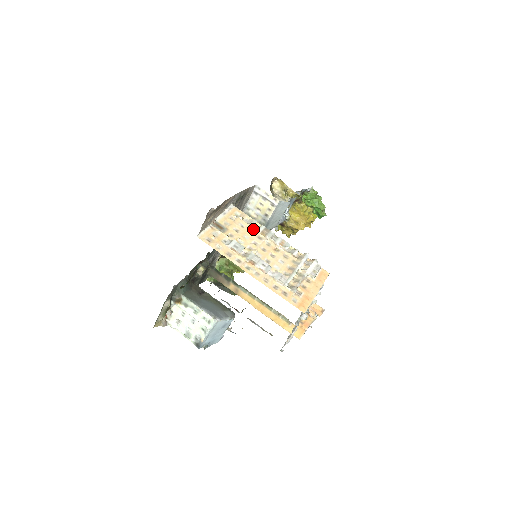
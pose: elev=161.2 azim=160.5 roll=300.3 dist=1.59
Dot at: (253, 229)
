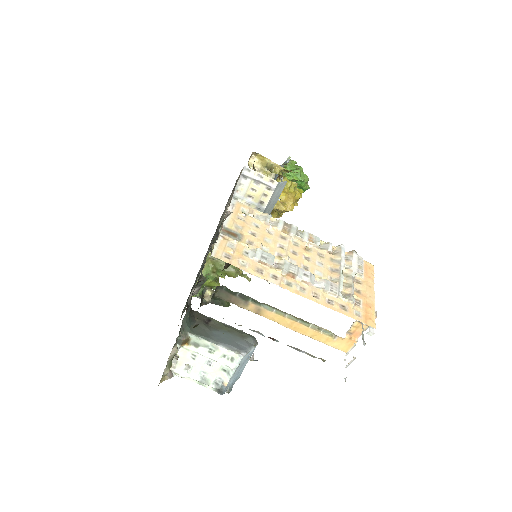
Dot at: (271, 227)
